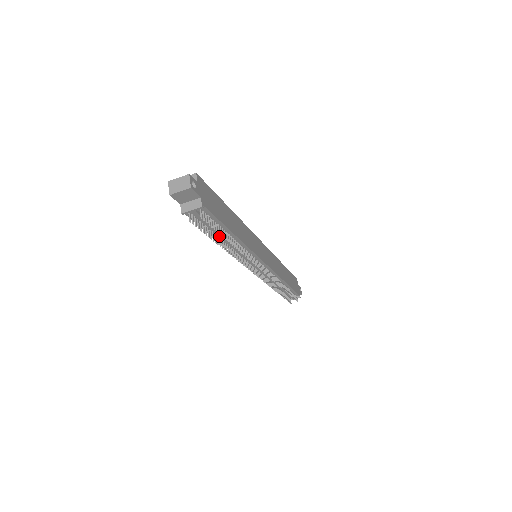
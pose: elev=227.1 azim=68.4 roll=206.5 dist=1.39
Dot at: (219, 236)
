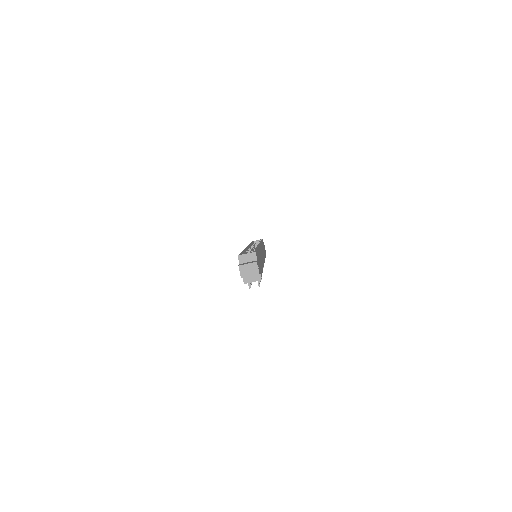
Dot at: occluded
